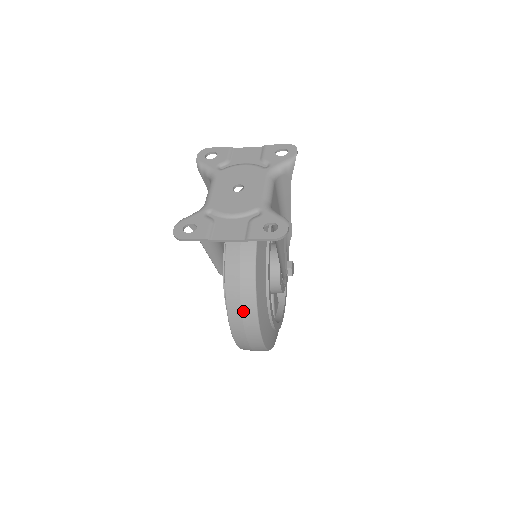
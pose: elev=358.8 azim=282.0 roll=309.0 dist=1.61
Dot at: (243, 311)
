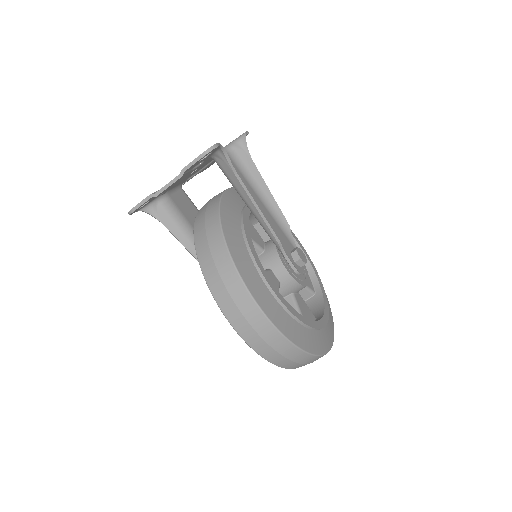
Dot at: (220, 272)
